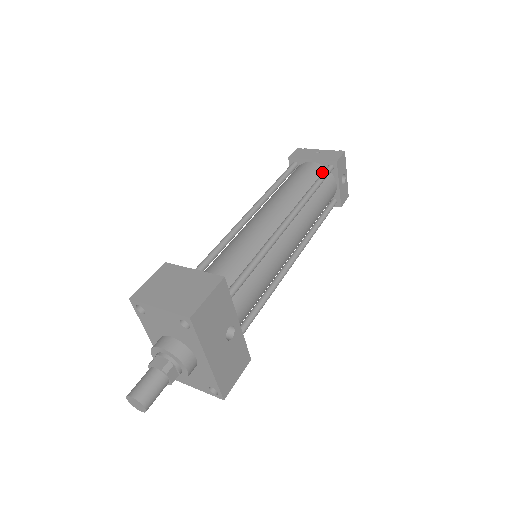
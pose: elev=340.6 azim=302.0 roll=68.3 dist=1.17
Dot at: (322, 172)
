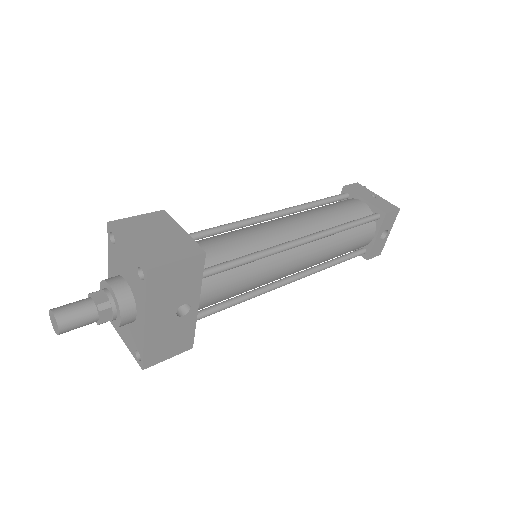
Dot at: occluded
